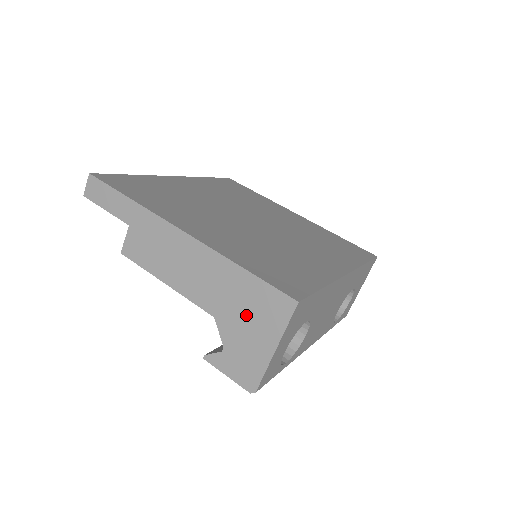
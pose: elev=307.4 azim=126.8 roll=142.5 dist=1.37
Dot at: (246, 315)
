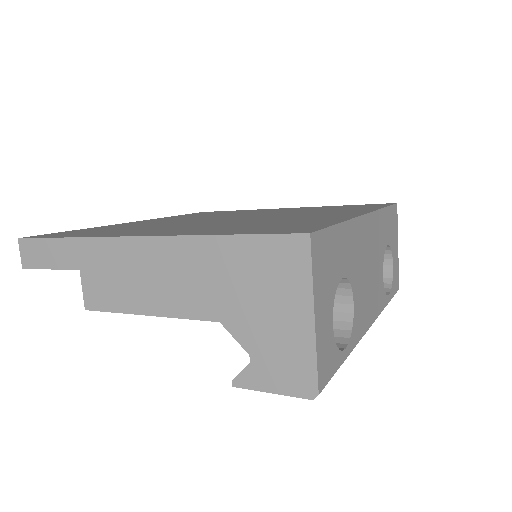
Dot at: (255, 294)
